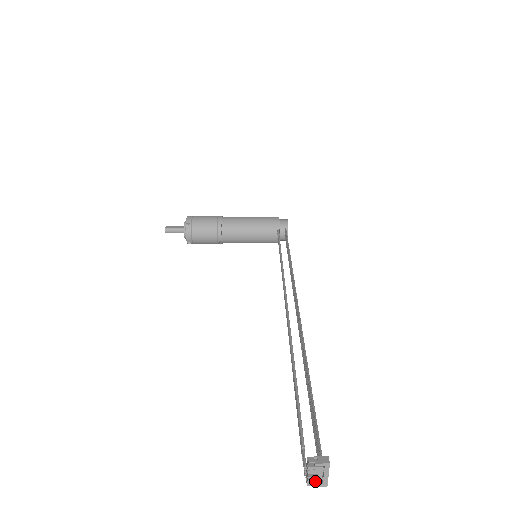
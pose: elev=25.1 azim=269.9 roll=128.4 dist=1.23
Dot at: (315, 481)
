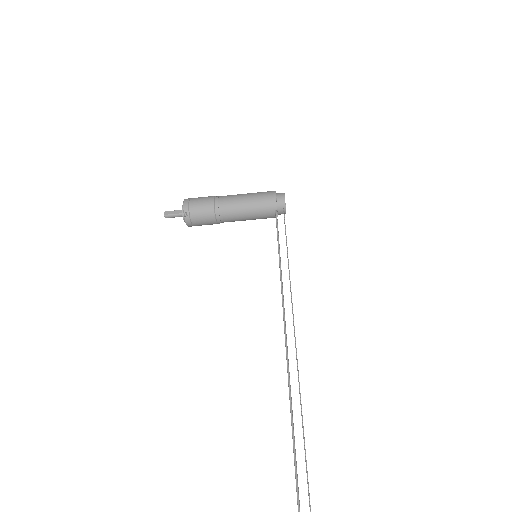
Dot at: out of frame
